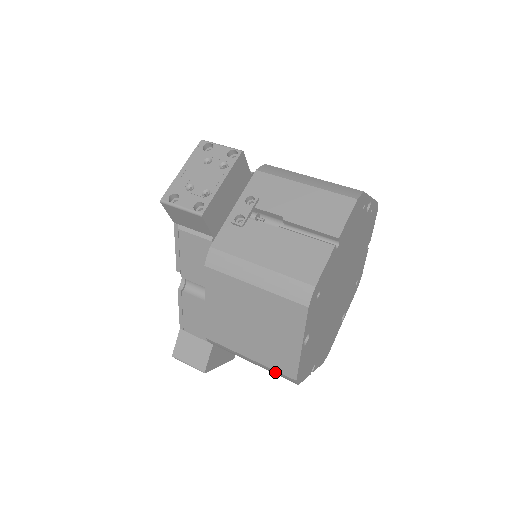
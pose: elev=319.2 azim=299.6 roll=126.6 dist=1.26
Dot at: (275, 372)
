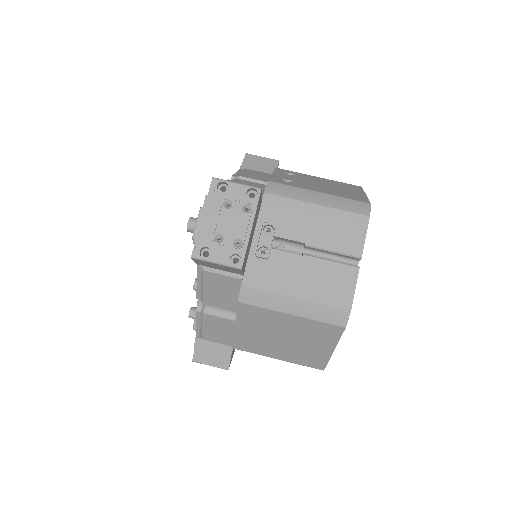
Dot at: (302, 365)
